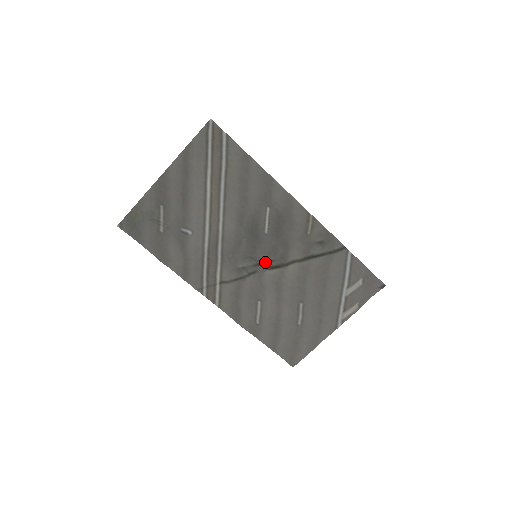
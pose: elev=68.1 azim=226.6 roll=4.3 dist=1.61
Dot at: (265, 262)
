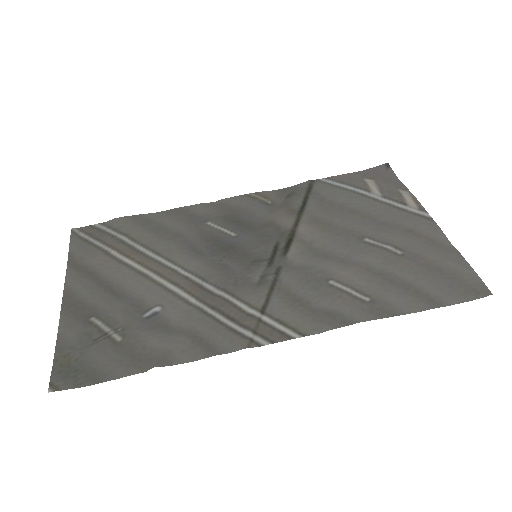
Dot at: (273, 253)
